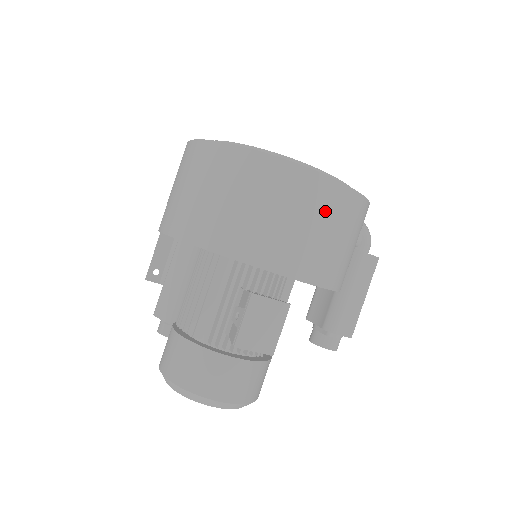
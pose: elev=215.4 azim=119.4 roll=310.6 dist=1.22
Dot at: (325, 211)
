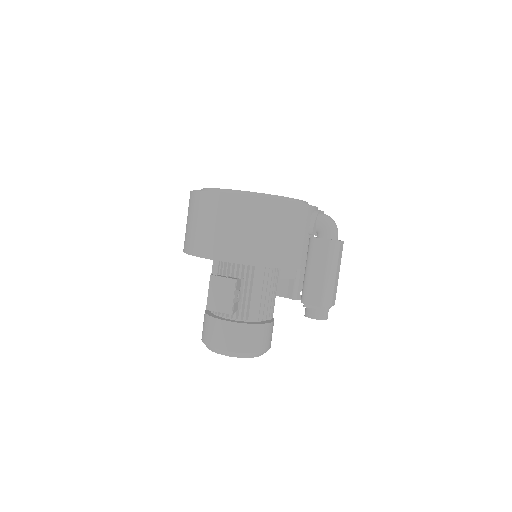
Dot at: (231, 215)
